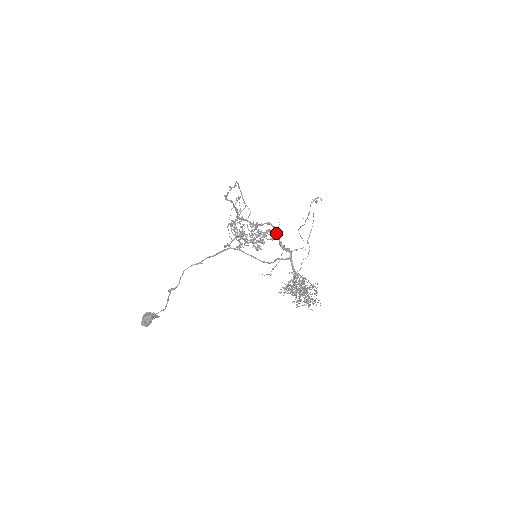
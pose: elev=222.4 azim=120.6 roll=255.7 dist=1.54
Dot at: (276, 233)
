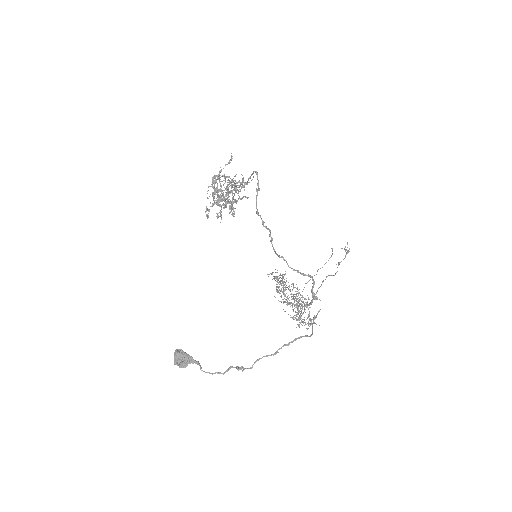
Dot at: (313, 286)
